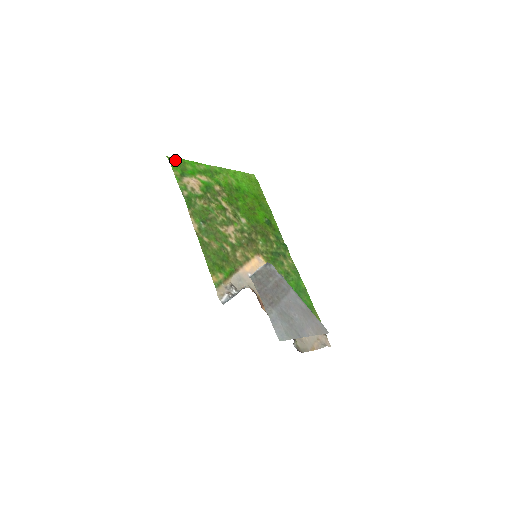
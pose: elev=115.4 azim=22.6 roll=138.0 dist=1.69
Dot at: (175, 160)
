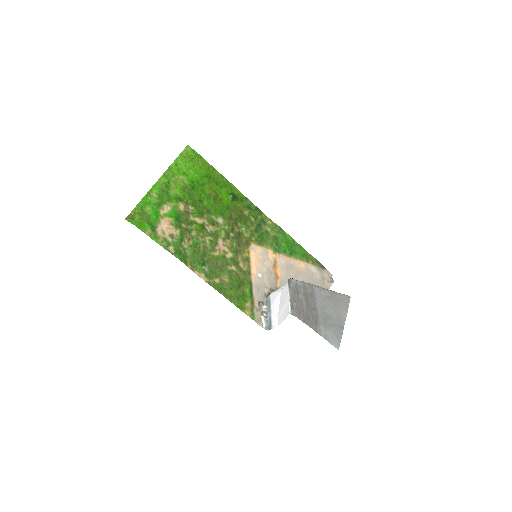
Dot at: (134, 215)
